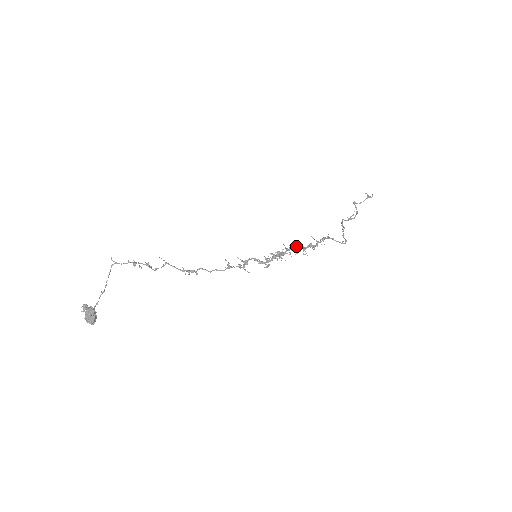
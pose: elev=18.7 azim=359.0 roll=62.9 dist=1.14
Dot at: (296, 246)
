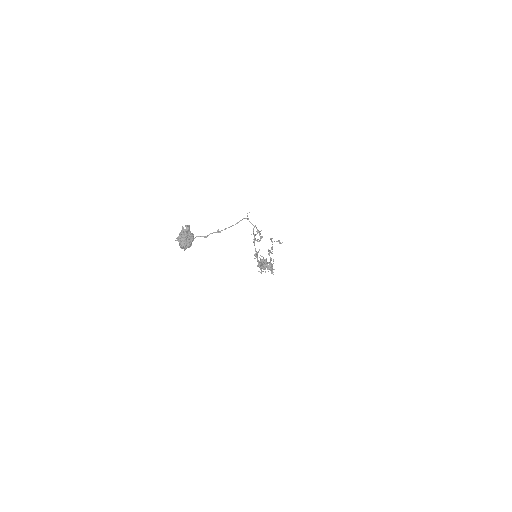
Dot at: occluded
